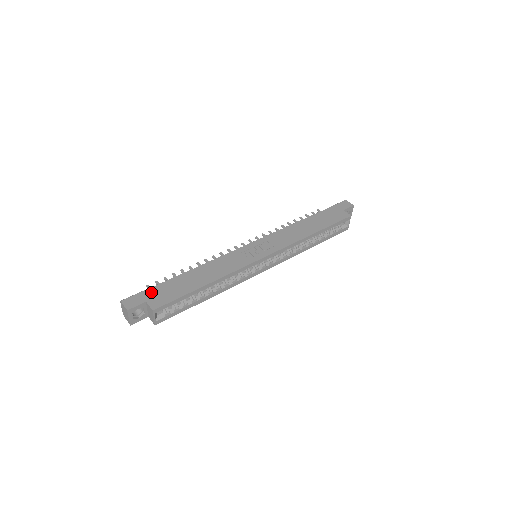
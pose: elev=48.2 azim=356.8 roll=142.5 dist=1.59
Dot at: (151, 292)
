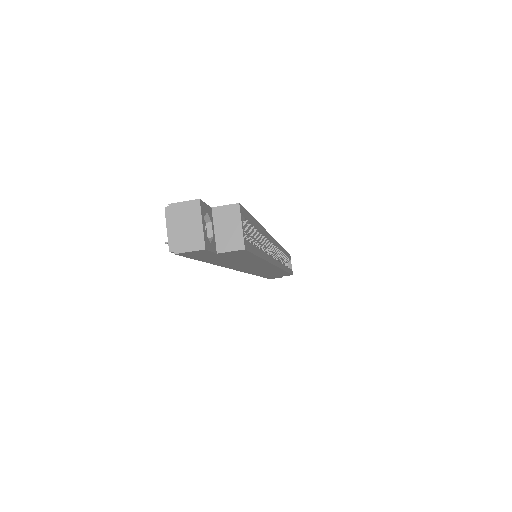
Dot at: occluded
